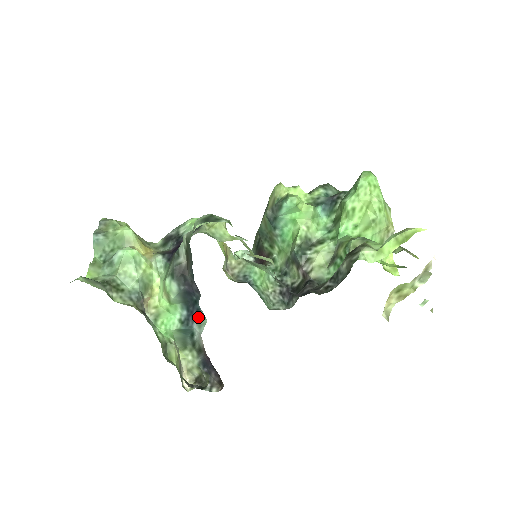
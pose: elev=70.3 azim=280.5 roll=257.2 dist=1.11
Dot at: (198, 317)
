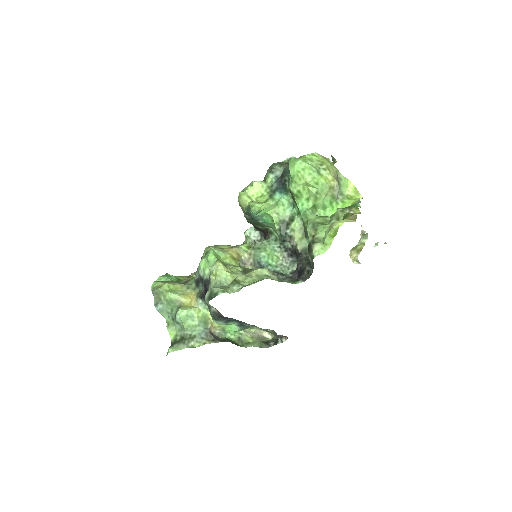
Dot at: occluded
